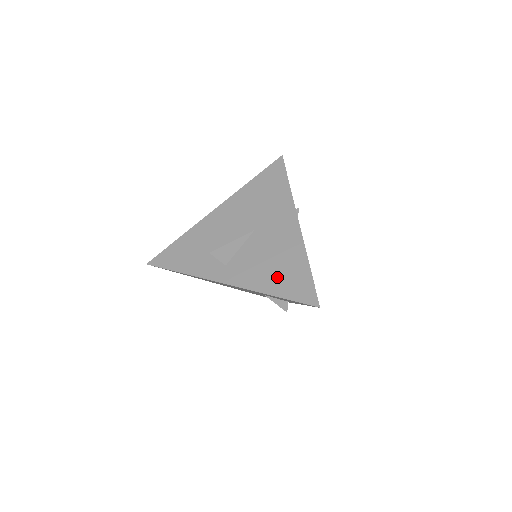
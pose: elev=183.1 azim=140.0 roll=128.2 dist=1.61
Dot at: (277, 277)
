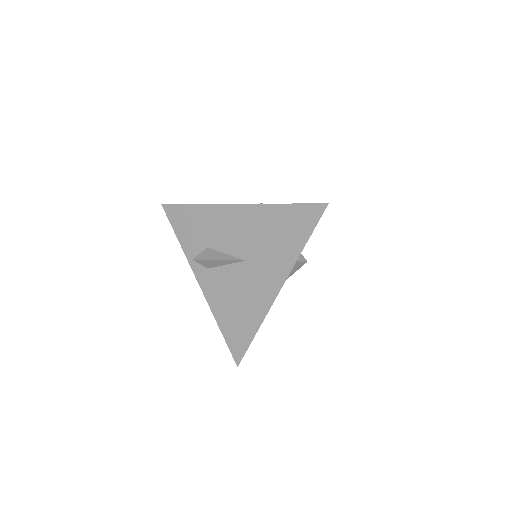
Dot at: (231, 317)
